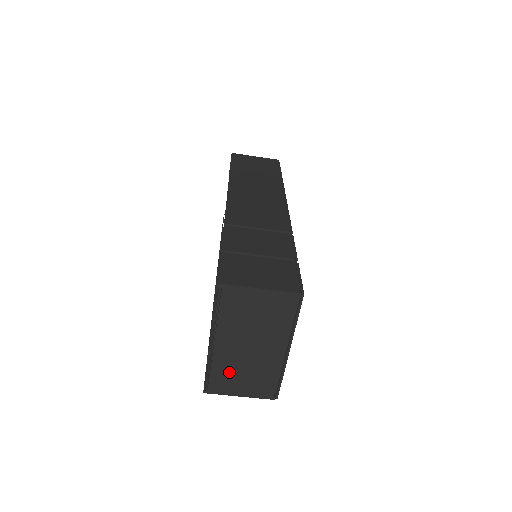
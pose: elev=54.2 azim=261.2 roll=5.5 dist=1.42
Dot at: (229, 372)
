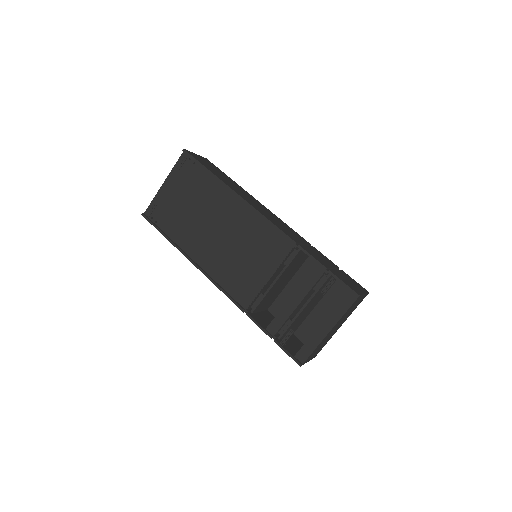
Dot at: occluded
